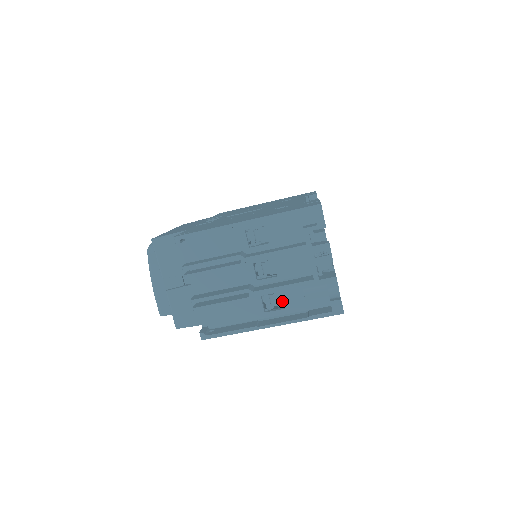
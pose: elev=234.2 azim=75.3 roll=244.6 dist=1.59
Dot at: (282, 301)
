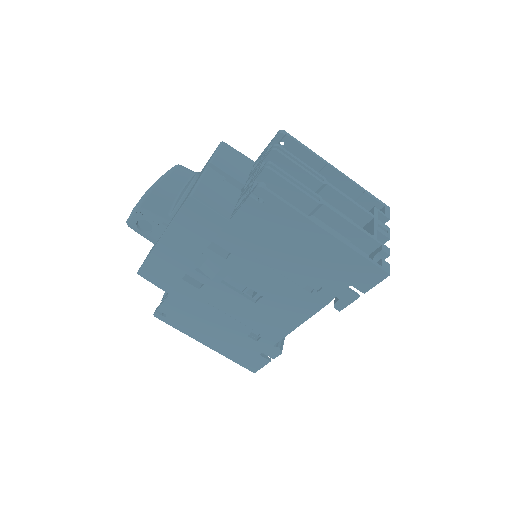
Dot at: occluded
